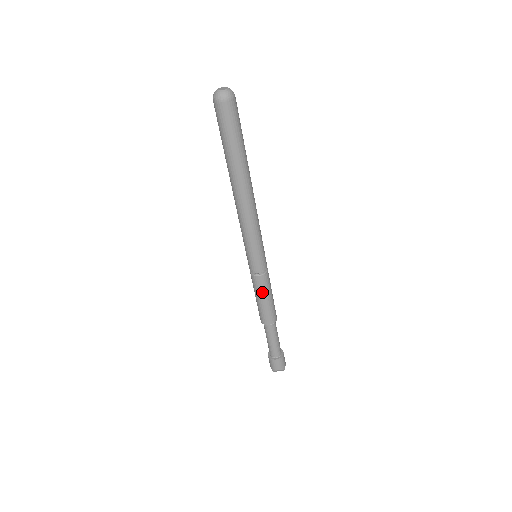
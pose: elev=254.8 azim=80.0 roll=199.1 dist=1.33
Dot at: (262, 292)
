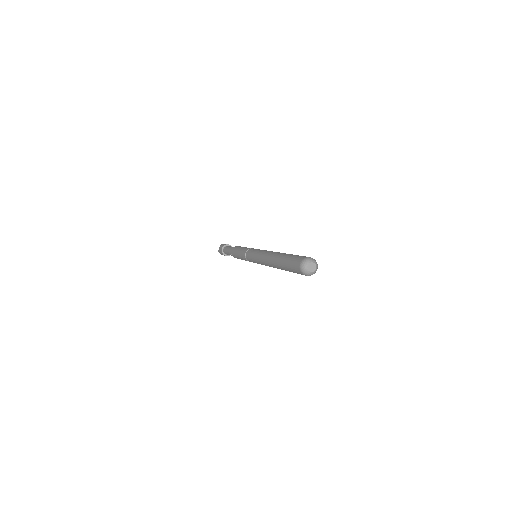
Dot at: occluded
